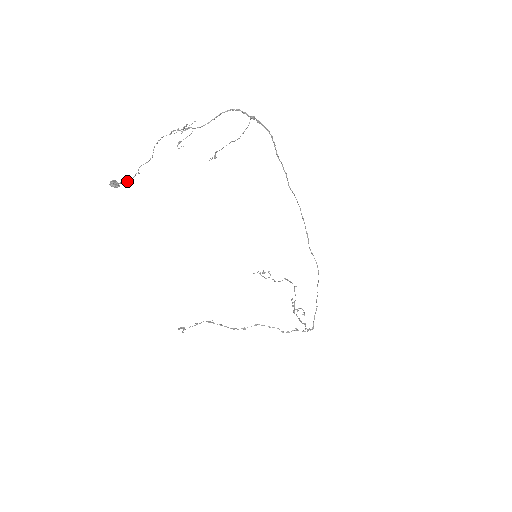
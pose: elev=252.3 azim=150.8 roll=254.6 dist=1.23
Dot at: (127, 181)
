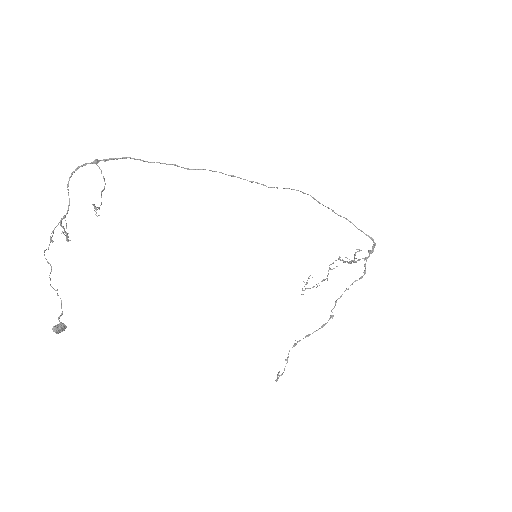
Dot at: (62, 311)
